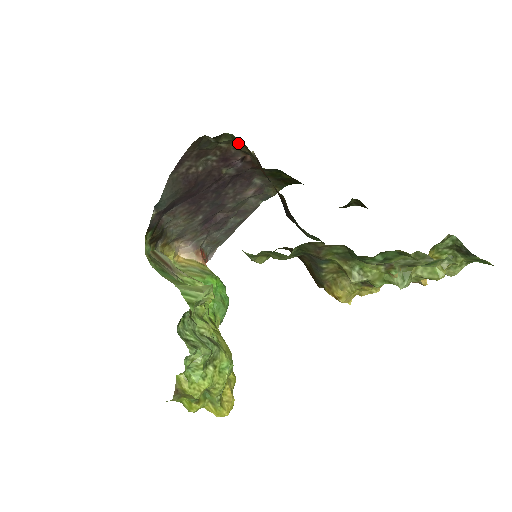
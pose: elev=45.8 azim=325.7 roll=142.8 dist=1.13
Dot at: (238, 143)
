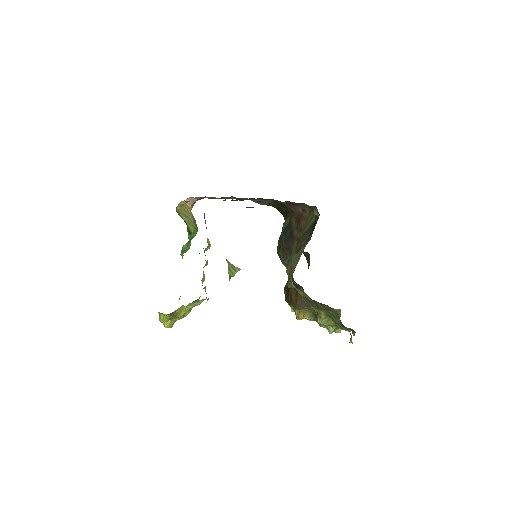
Dot at: (310, 208)
